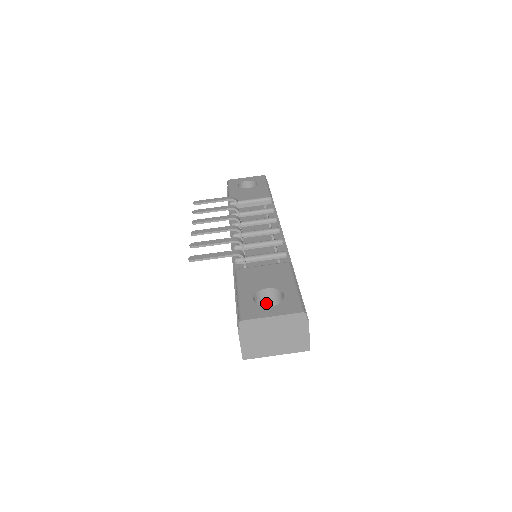
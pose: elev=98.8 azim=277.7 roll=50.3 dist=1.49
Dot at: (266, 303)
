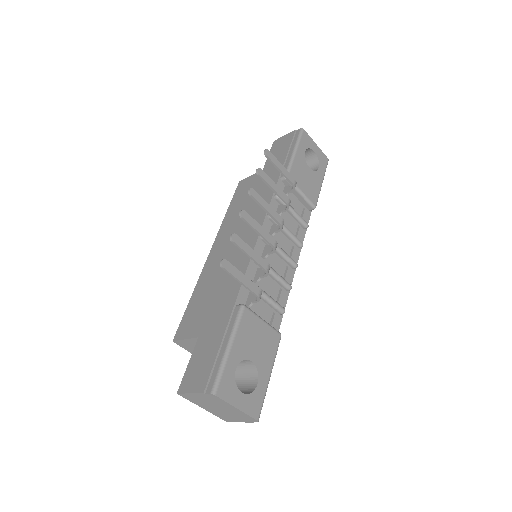
Dot at: occluded
